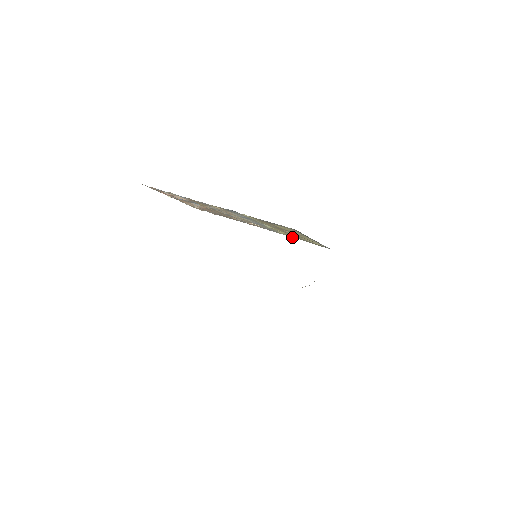
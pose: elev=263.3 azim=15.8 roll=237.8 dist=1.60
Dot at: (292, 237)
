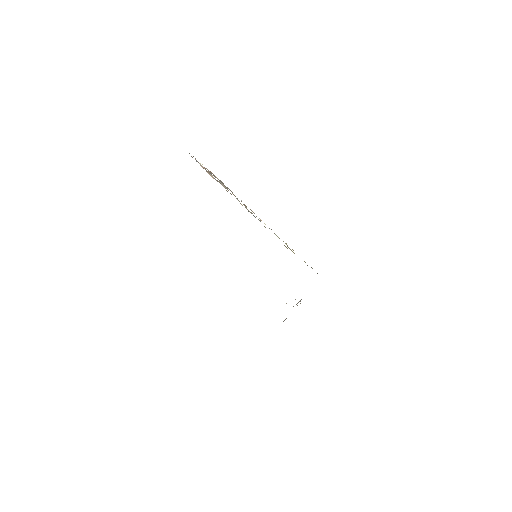
Dot at: occluded
